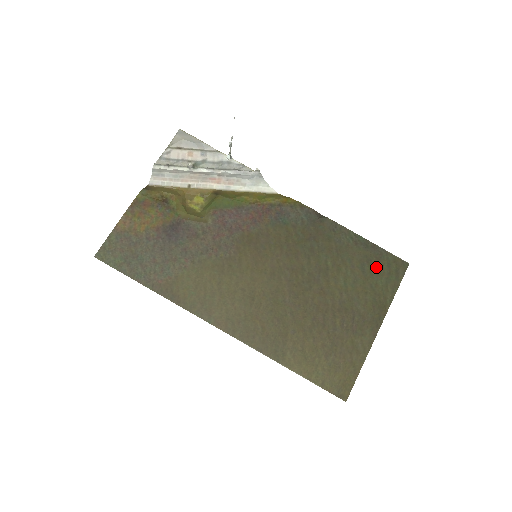
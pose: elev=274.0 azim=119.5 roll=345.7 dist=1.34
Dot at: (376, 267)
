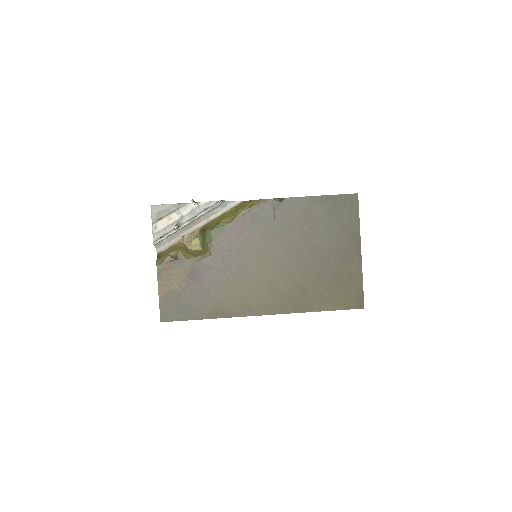
Dot at: (337, 211)
